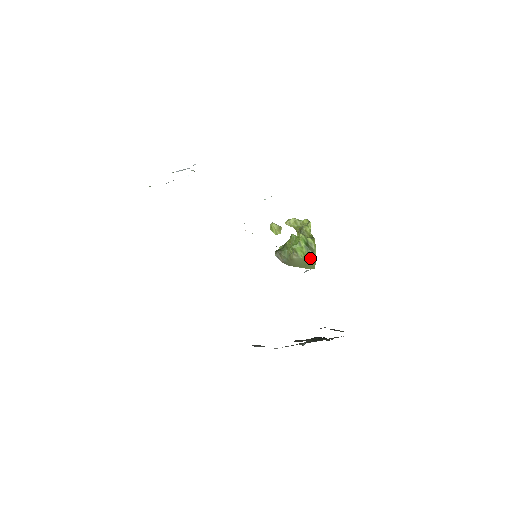
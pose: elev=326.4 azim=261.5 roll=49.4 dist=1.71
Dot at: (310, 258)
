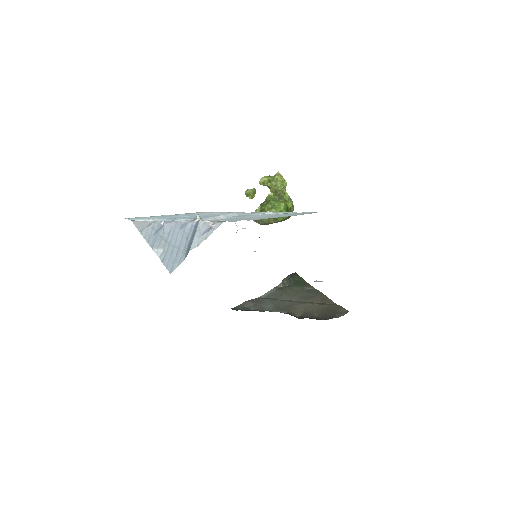
Dot at: occluded
